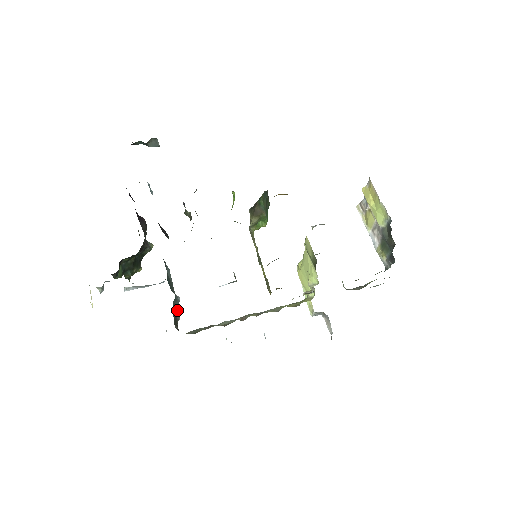
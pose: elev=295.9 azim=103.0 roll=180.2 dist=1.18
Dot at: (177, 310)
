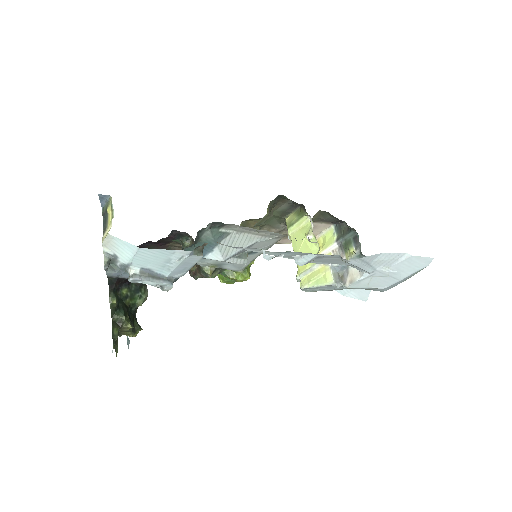
Dot at: occluded
